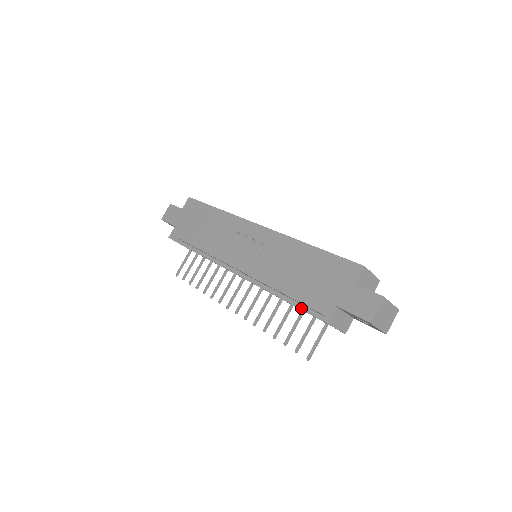
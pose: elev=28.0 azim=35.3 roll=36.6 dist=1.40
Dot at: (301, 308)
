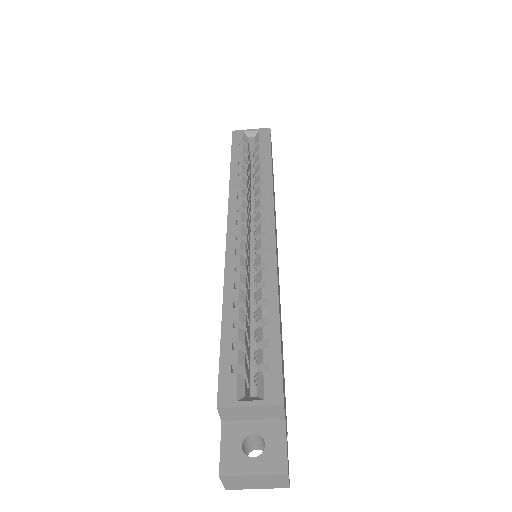
Dot at: occluded
